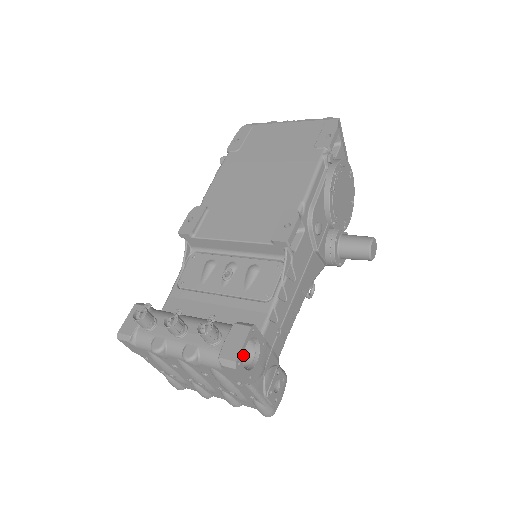
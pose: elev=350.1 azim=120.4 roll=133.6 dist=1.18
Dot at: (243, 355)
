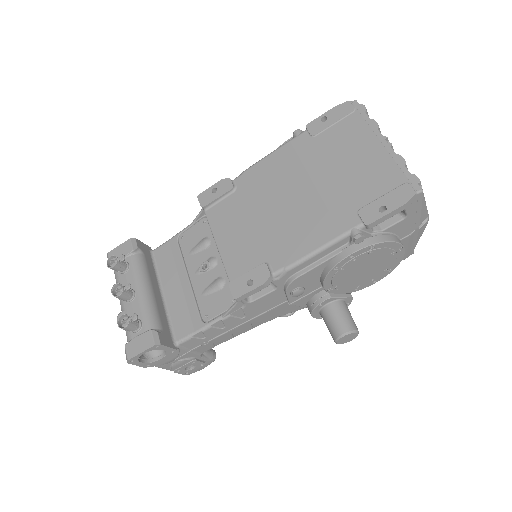
Dot at: occluded
